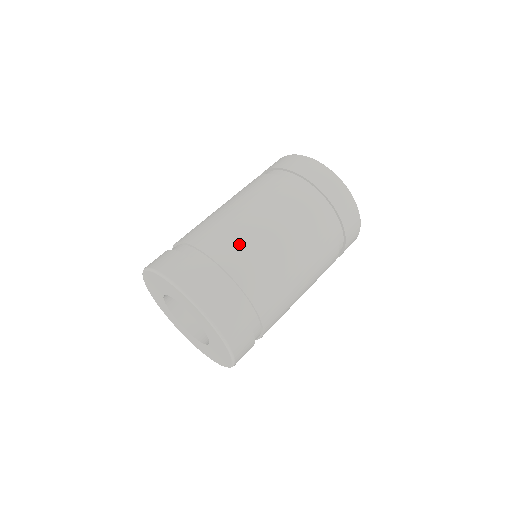
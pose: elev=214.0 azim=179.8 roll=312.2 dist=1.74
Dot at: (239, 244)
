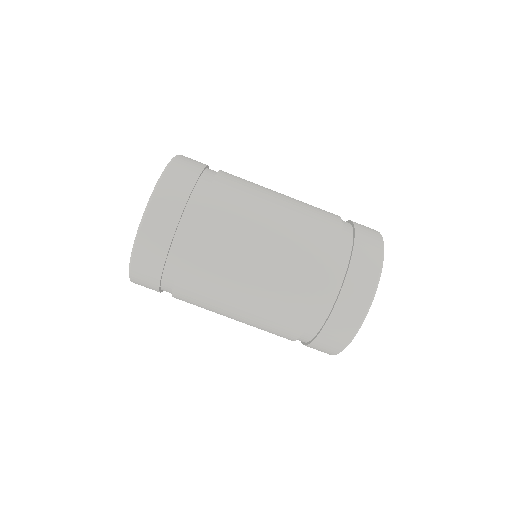
Dot at: (244, 191)
